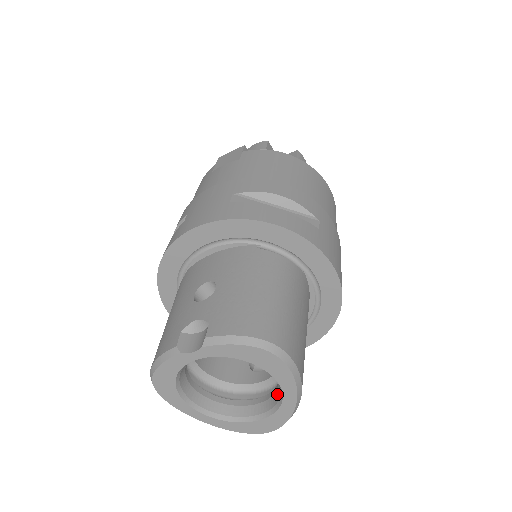
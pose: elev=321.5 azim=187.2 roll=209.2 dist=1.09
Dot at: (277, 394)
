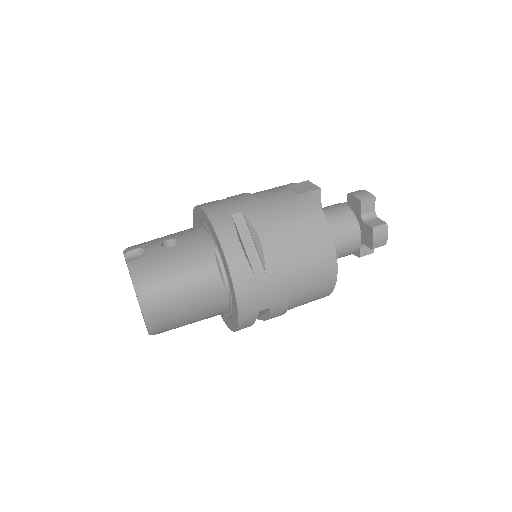
Dot at: occluded
